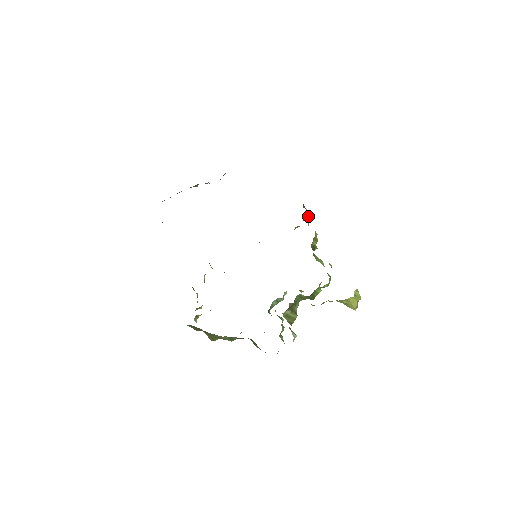
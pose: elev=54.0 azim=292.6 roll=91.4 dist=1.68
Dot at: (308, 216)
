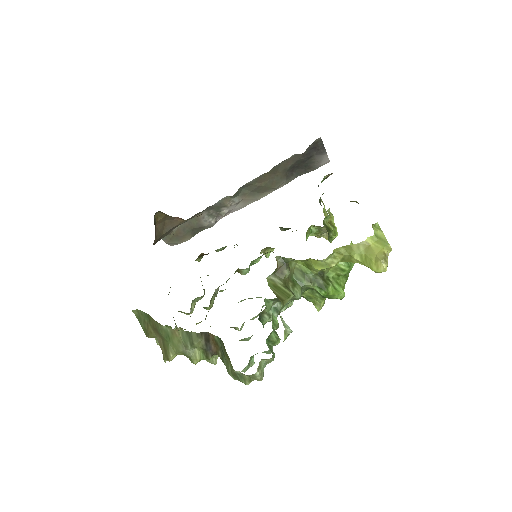
Dot at: (326, 211)
